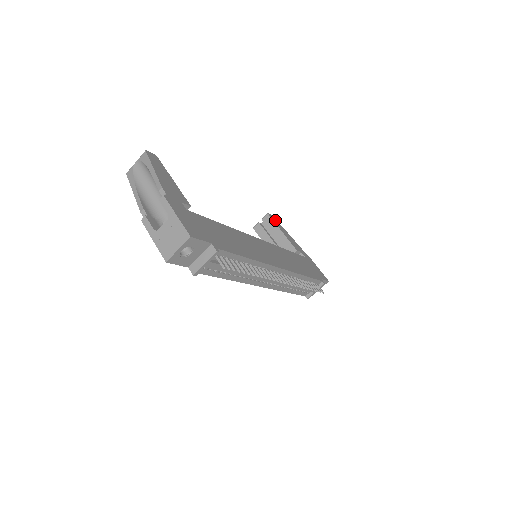
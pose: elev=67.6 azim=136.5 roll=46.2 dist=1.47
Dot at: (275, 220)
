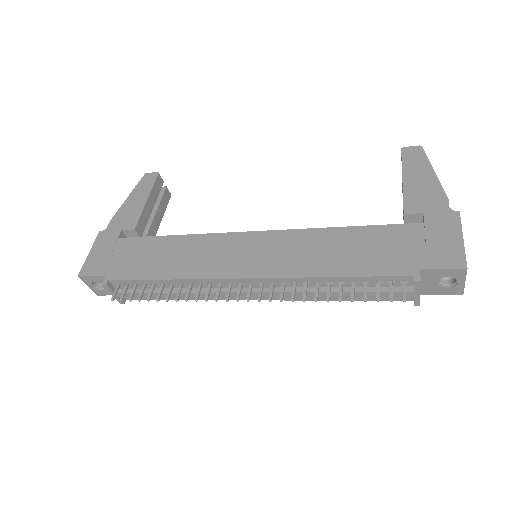
Dot at: (415, 155)
